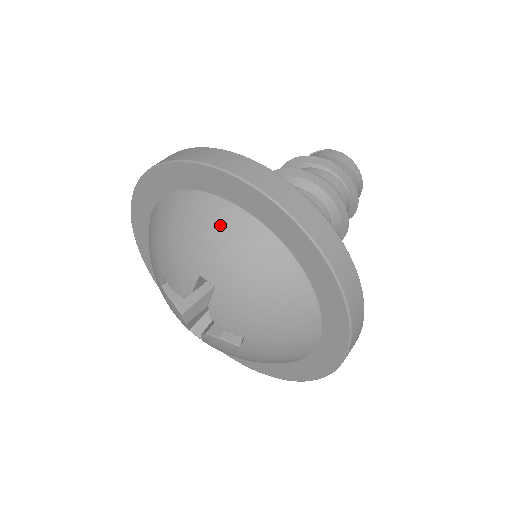
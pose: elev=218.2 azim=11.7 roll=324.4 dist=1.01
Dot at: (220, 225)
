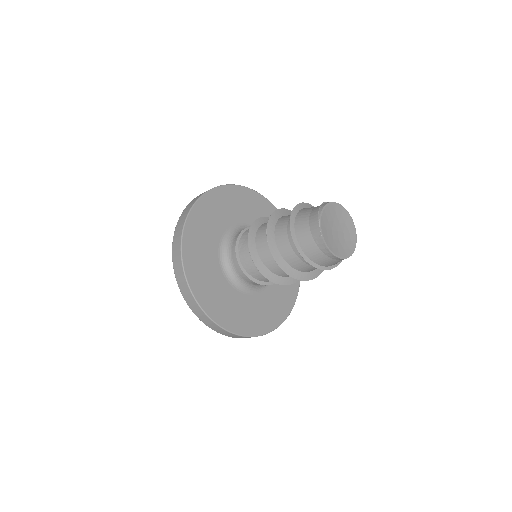
Dot at: occluded
